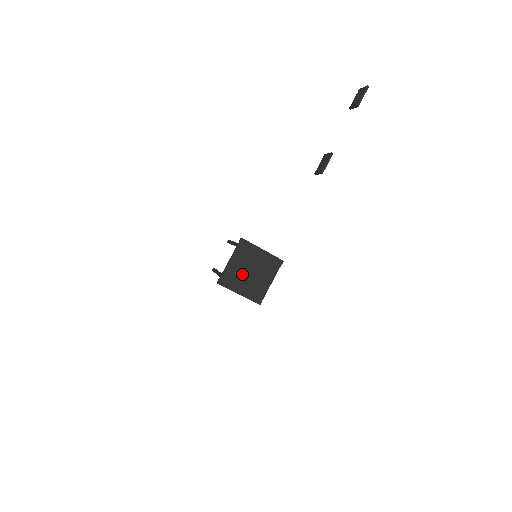
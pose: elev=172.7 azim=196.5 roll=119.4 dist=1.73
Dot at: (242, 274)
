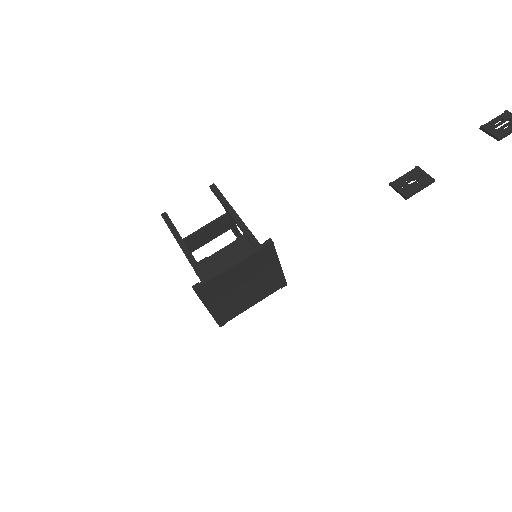
Dot at: (233, 286)
